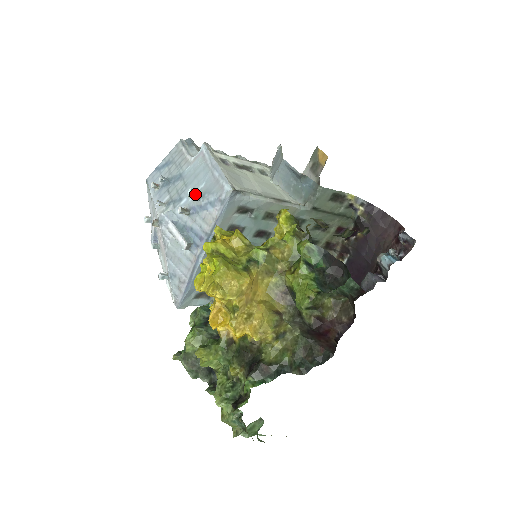
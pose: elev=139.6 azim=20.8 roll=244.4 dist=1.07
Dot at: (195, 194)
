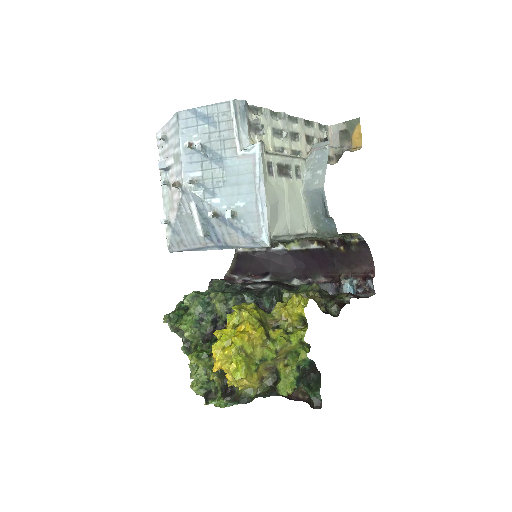
Dot at: (232, 216)
